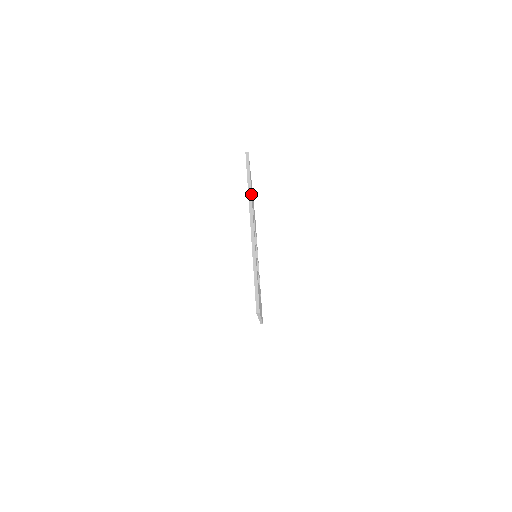
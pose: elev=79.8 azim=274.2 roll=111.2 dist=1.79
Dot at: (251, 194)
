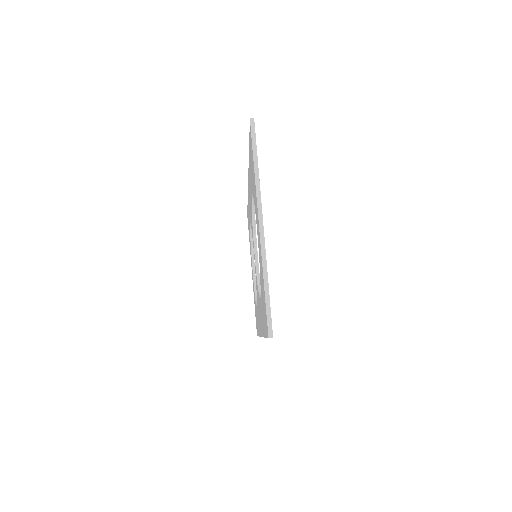
Dot at: (258, 175)
